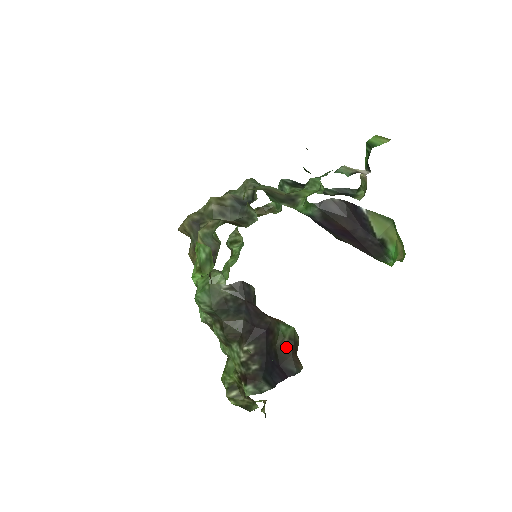
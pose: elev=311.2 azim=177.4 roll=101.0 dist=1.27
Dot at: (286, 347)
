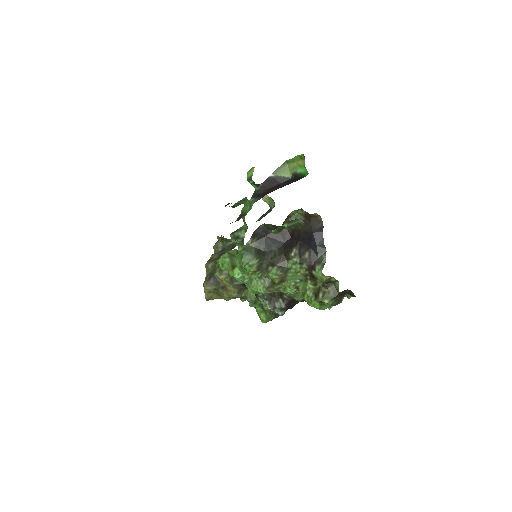
Dot at: (305, 224)
